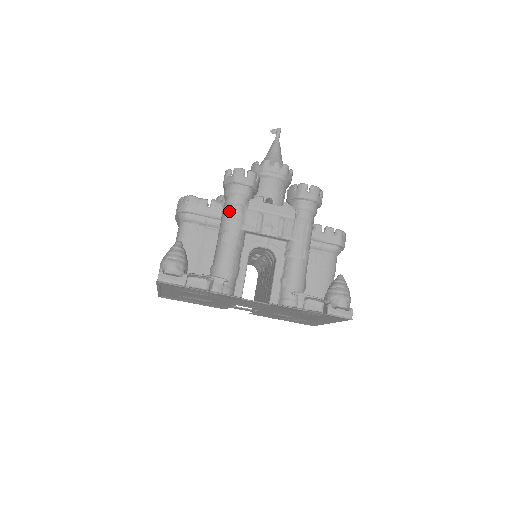
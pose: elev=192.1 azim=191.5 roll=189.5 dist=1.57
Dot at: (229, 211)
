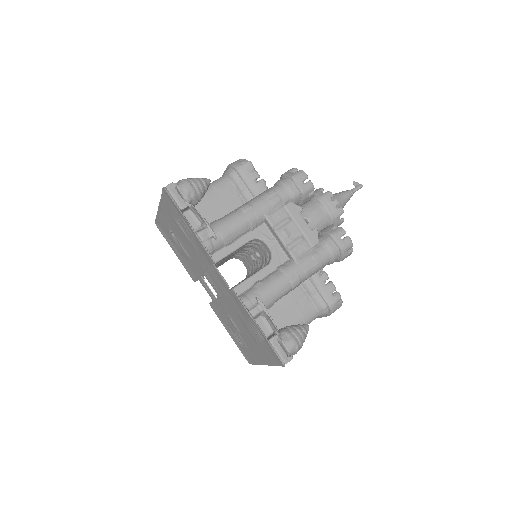
Dot at: (268, 194)
